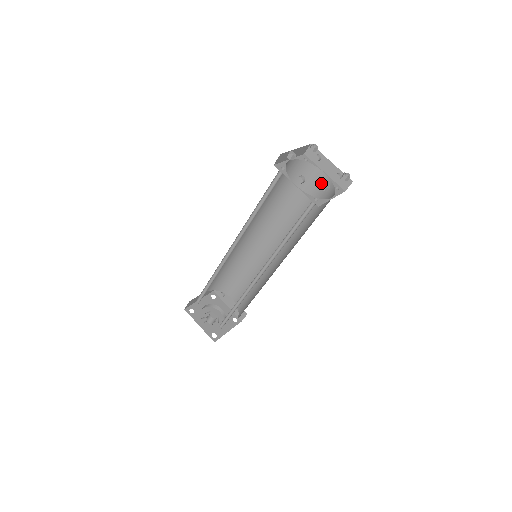
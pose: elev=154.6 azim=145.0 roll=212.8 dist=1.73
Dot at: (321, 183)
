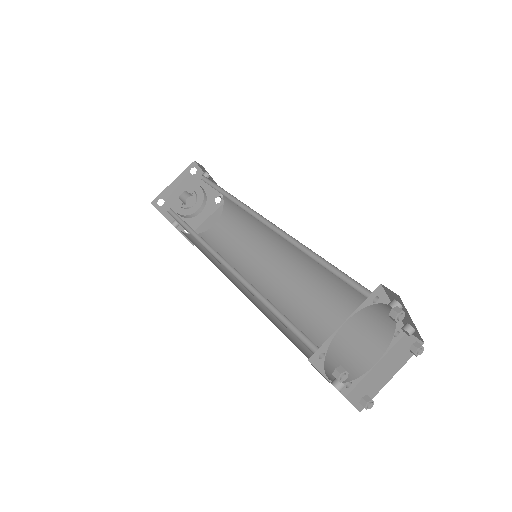
Dot at: (382, 305)
